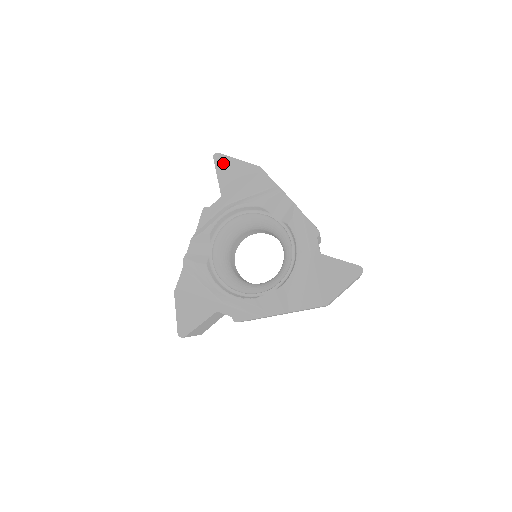
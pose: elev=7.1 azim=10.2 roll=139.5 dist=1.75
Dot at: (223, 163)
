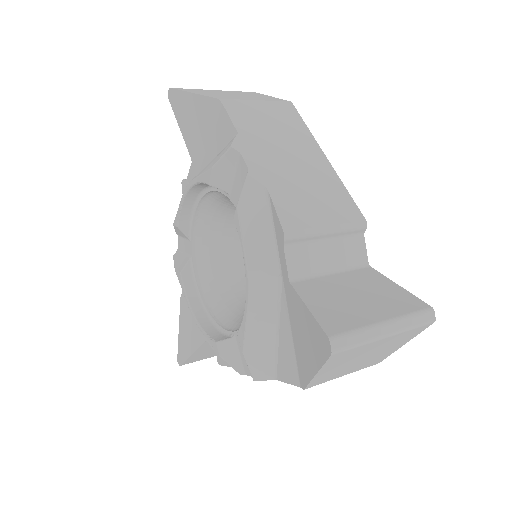
Dot at: (179, 104)
